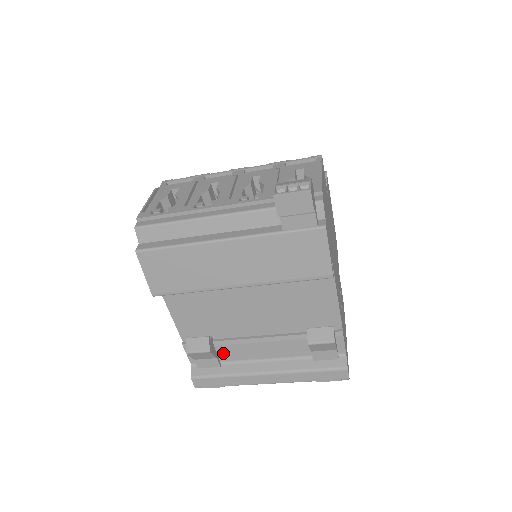
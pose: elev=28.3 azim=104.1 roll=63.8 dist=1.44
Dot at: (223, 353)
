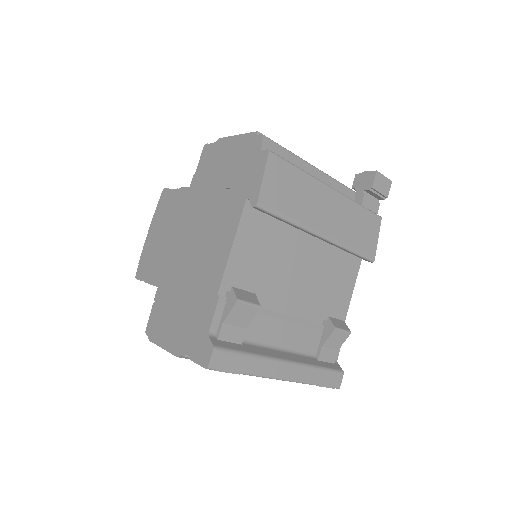
Dot at: (250, 326)
